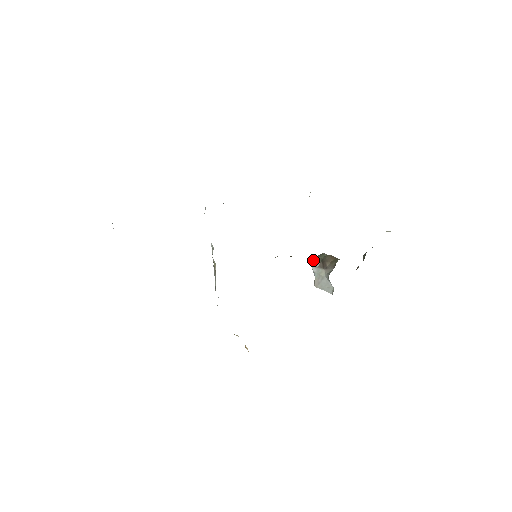
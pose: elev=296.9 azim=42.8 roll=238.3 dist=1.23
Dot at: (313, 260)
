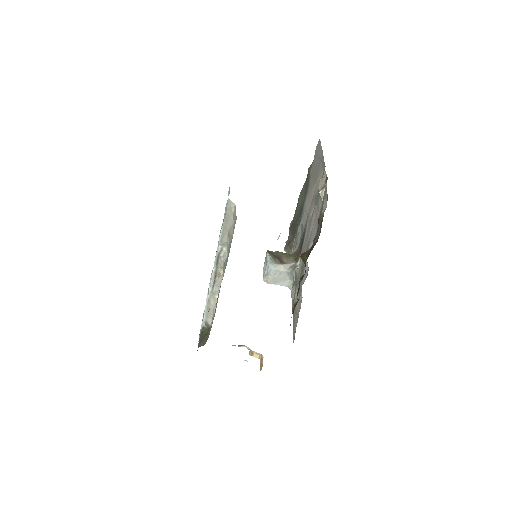
Dot at: (271, 257)
